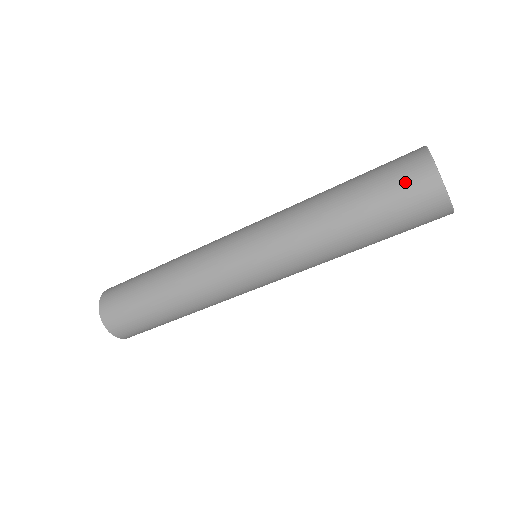
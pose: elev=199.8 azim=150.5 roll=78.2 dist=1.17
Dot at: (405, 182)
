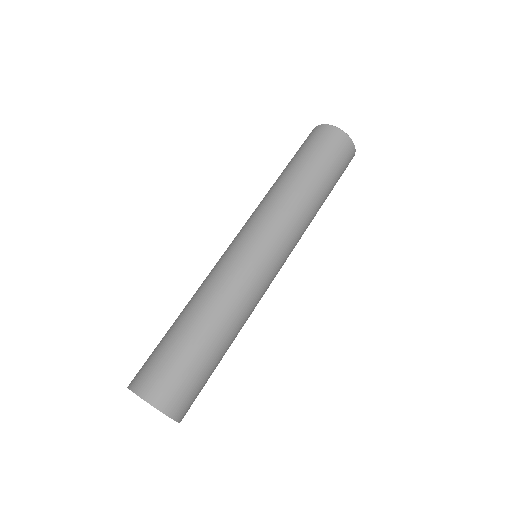
Dot at: (342, 154)
